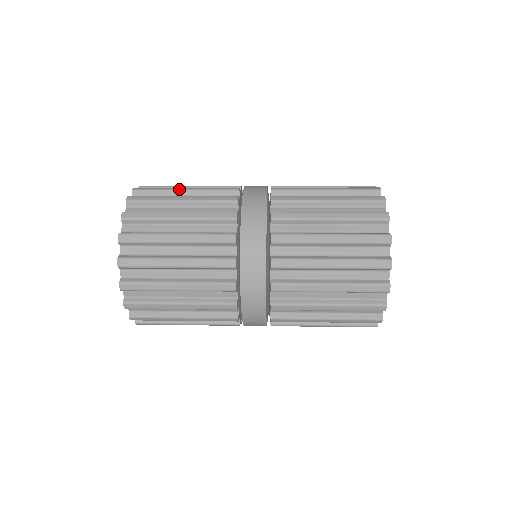
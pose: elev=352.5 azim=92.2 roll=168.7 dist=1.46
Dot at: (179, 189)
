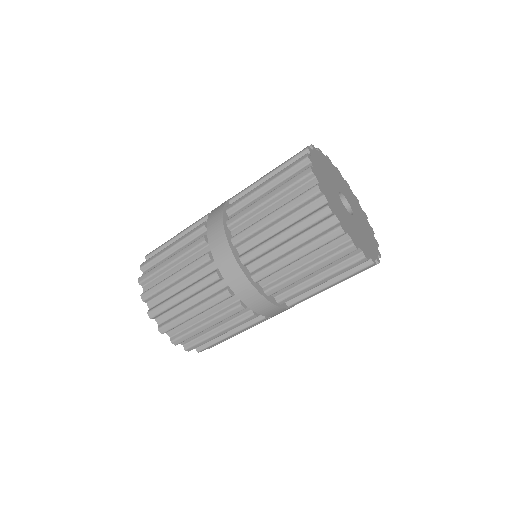
Dot at: occluded
